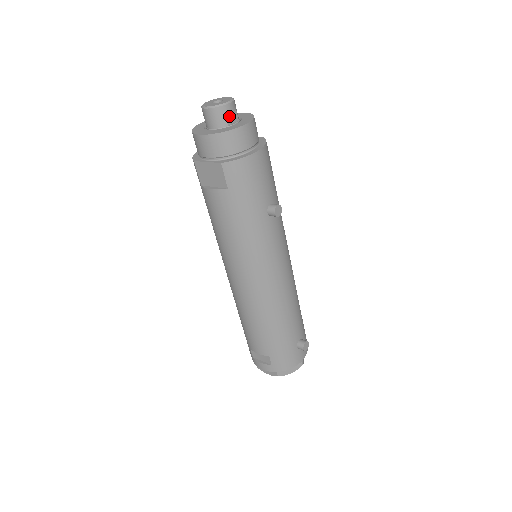
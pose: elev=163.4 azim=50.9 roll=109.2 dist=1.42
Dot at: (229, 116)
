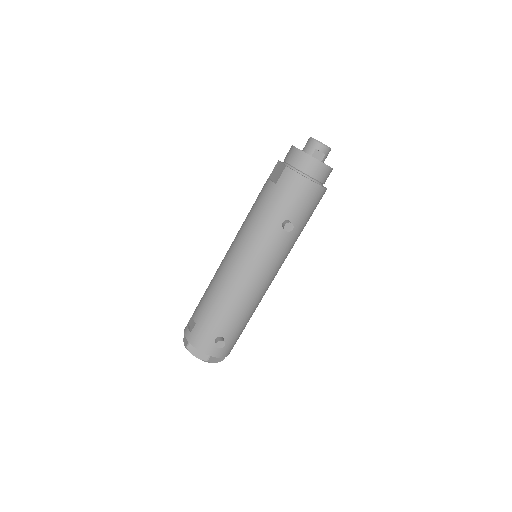
Dot at: (317, 152)
